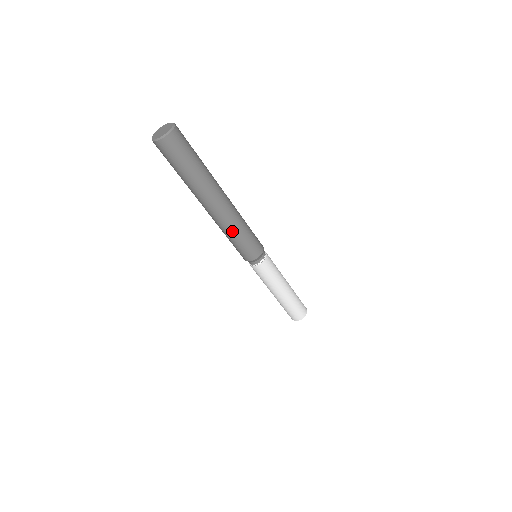
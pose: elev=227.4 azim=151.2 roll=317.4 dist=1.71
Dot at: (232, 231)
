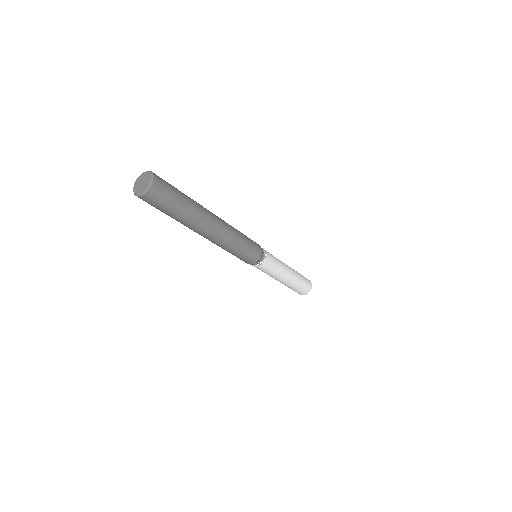
Dot at: (223, 248)
